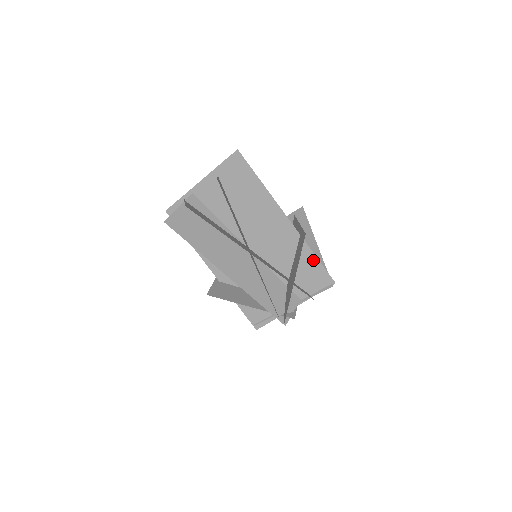
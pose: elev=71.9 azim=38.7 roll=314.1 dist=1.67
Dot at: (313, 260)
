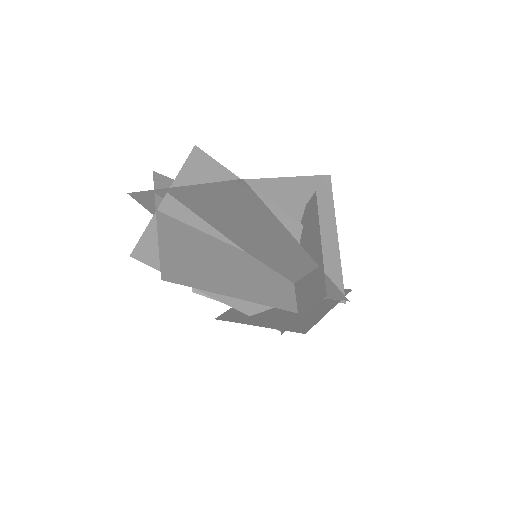
Dot at: (329, 283)
